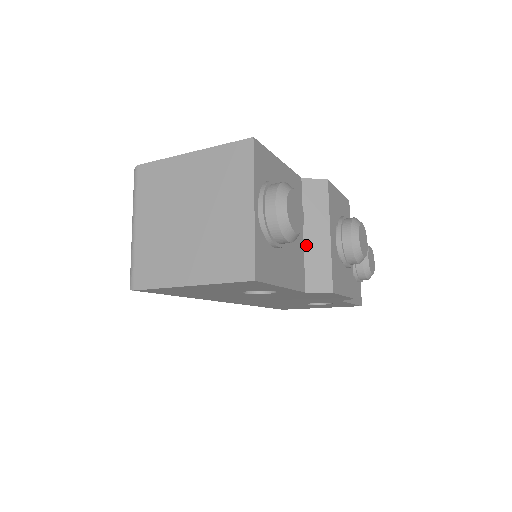
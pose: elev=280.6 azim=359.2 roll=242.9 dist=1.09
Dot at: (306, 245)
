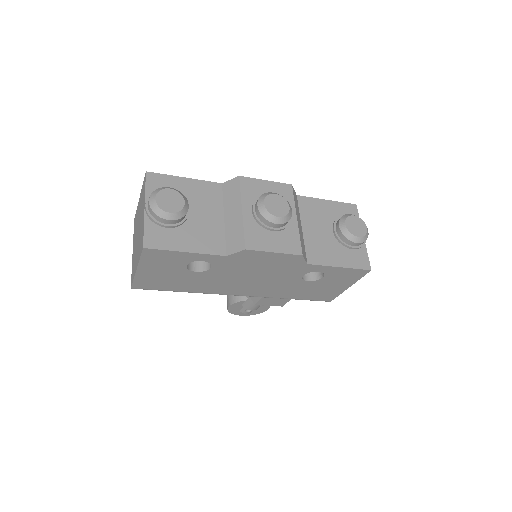
Dot at: (226, 225)
